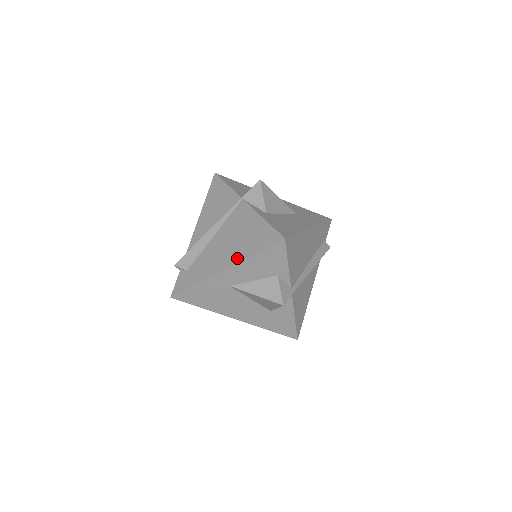
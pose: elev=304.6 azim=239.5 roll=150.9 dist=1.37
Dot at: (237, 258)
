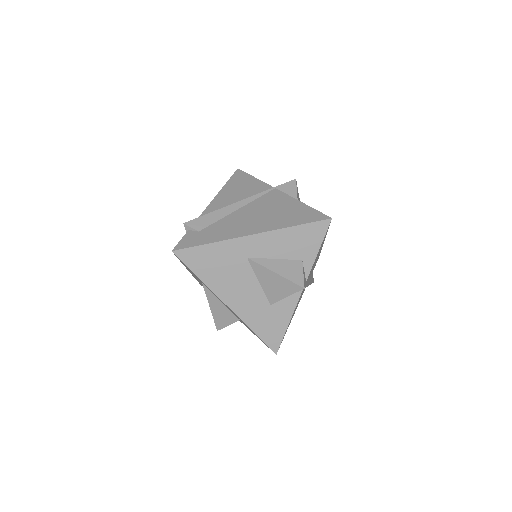
Dot at: (271, 227)
